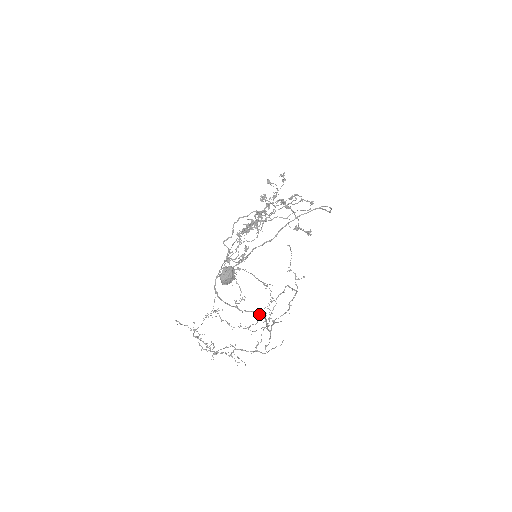
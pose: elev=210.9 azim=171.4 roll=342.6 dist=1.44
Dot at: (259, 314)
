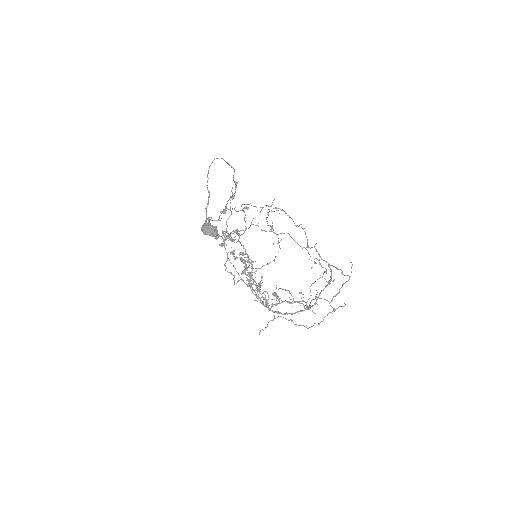
Dot at: (324, 288)
